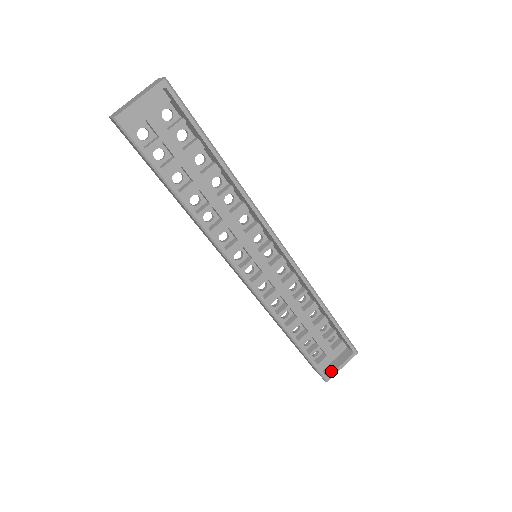
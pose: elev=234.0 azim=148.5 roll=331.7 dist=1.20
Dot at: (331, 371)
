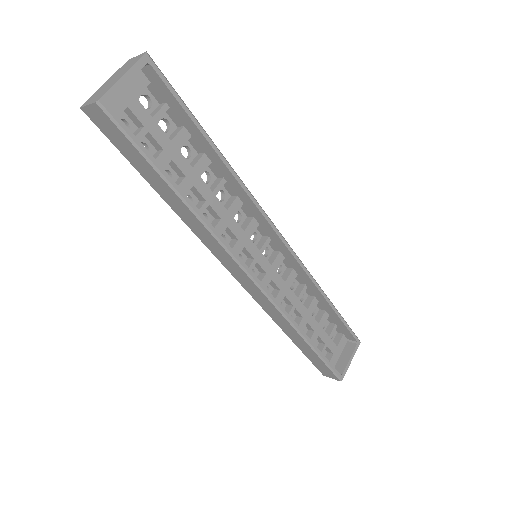
Dot at: (342, 368)
